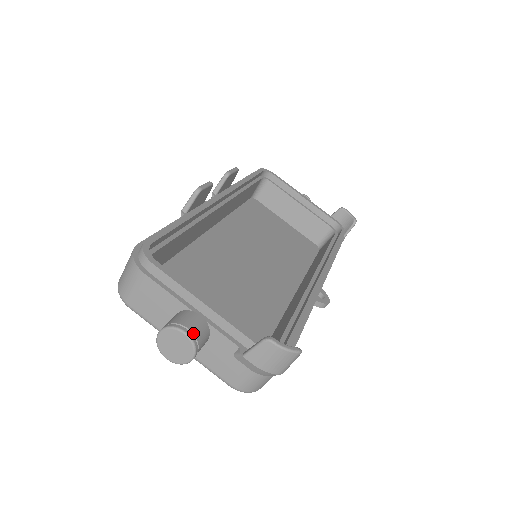
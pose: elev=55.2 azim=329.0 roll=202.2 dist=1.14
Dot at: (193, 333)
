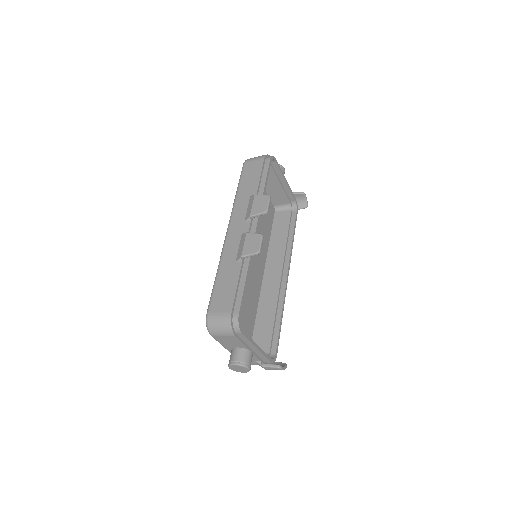
Dot at: occluded
